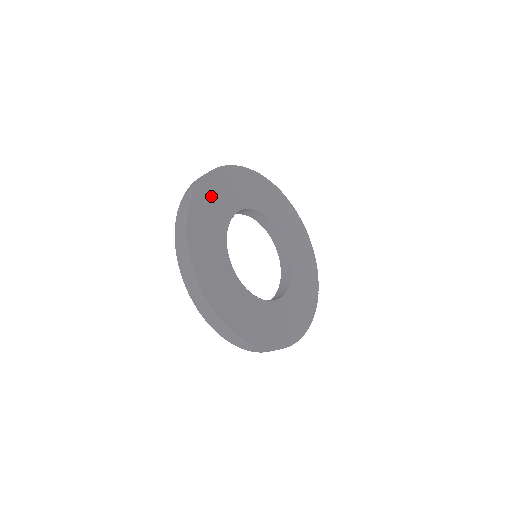
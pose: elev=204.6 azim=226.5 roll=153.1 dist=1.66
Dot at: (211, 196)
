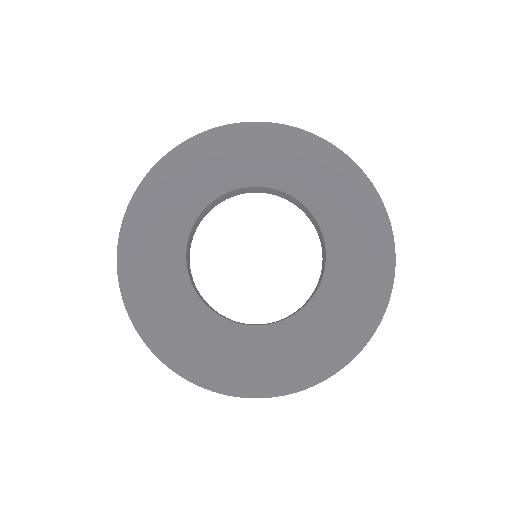
Dot at: (179, 174)
